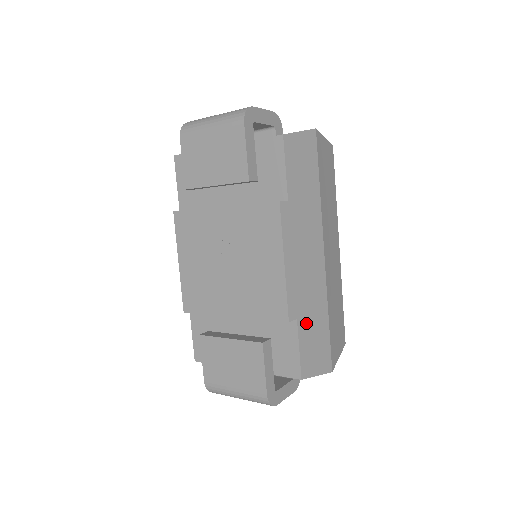
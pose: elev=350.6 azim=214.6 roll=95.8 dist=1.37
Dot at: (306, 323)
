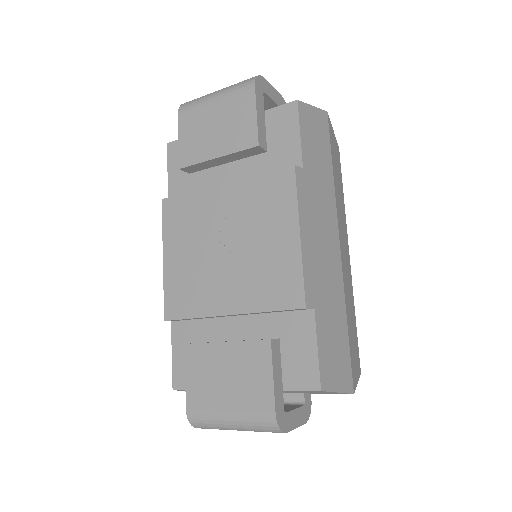
Dot at: (324, 318)
